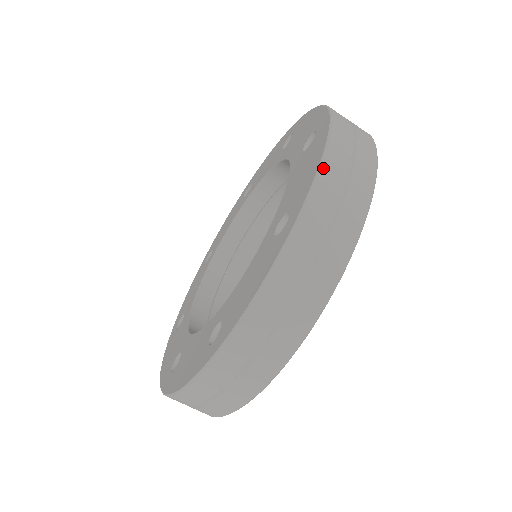
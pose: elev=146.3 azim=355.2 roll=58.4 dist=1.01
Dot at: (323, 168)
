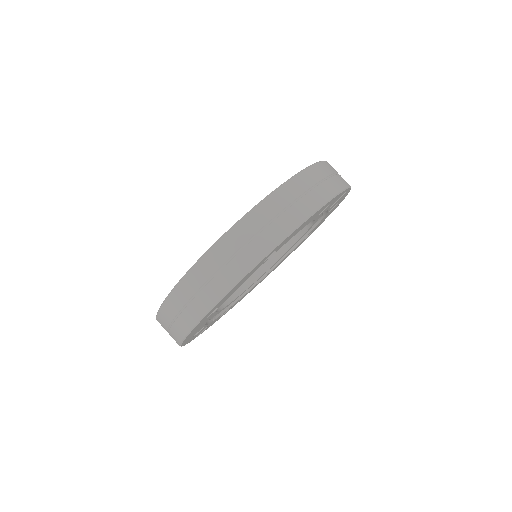
Dot at: (272, 195)
